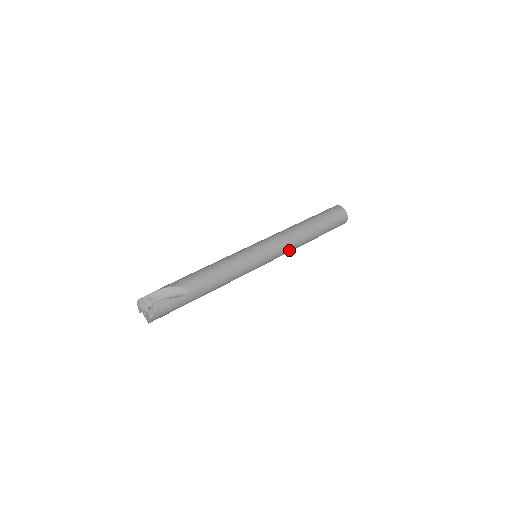
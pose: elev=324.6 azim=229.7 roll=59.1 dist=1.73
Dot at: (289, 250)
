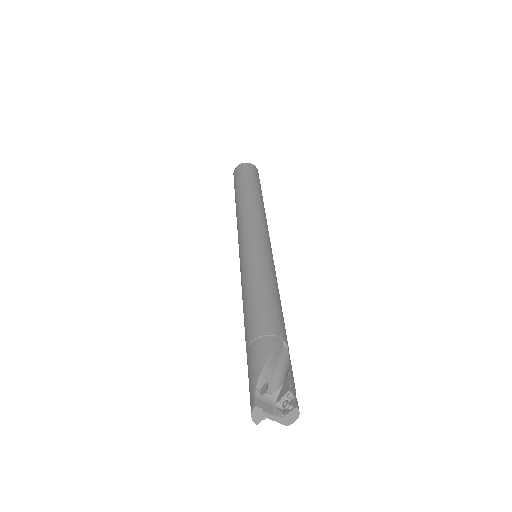
Dot at: occluded
